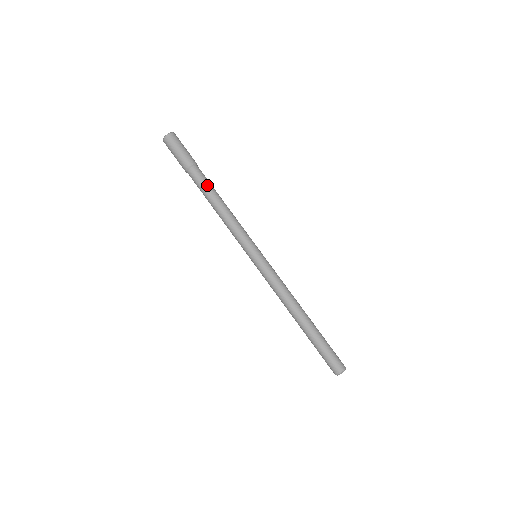
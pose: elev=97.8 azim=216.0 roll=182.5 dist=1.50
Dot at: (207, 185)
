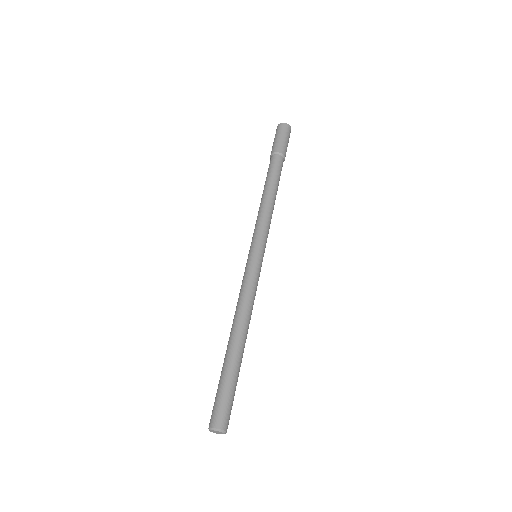
Dot at: (270, 173)
